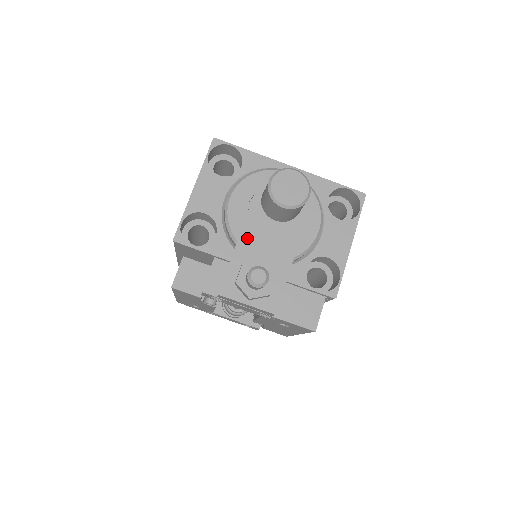
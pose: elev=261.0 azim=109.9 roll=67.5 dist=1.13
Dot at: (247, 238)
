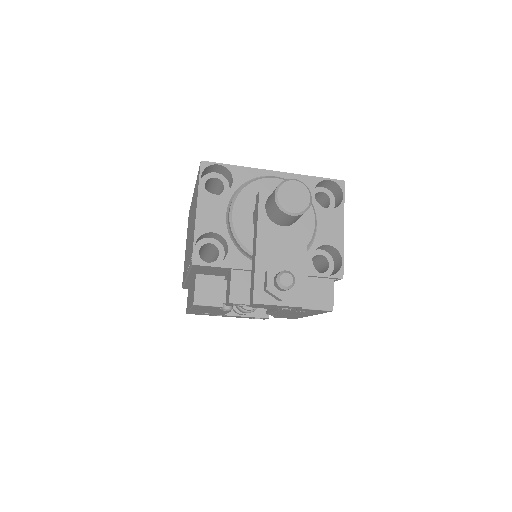
Dot at: (263, 248)
